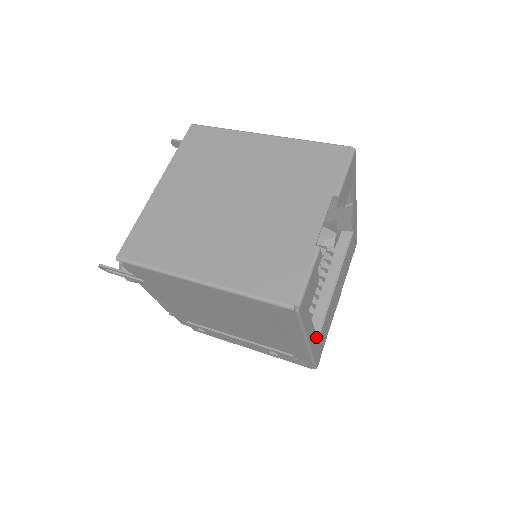
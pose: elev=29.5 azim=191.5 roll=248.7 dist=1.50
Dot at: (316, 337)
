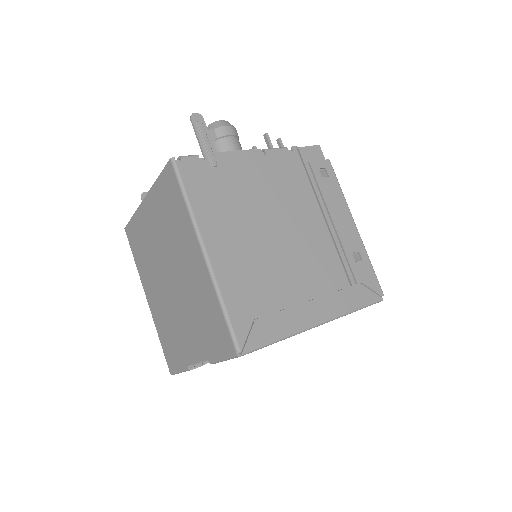
Dot at: occluded
